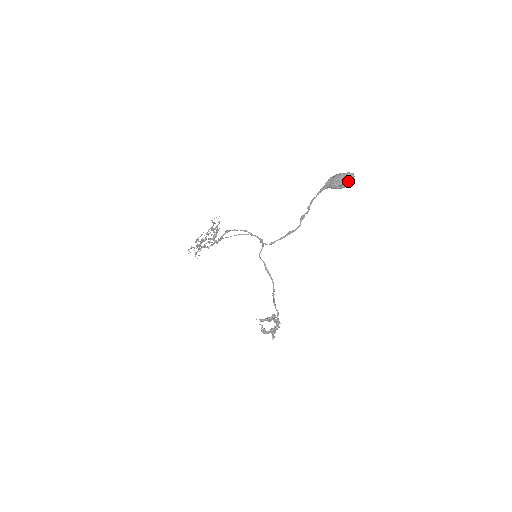
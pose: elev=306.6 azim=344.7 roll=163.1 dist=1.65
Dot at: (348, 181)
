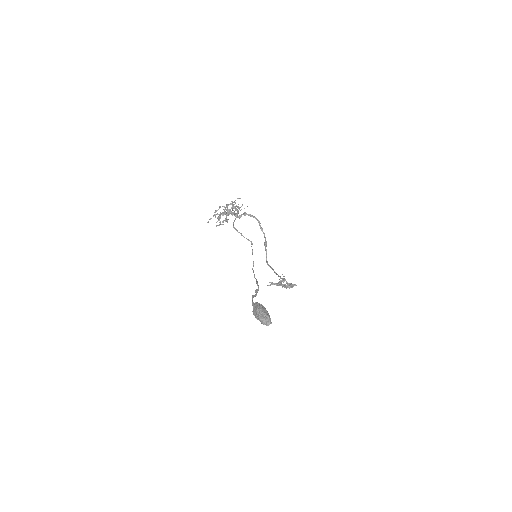
Dot at: (264, 324)
